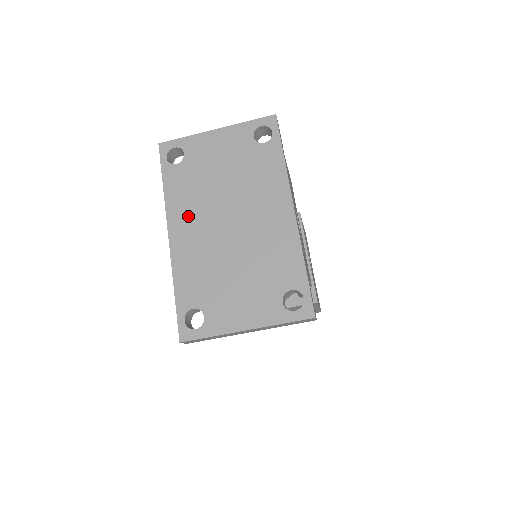
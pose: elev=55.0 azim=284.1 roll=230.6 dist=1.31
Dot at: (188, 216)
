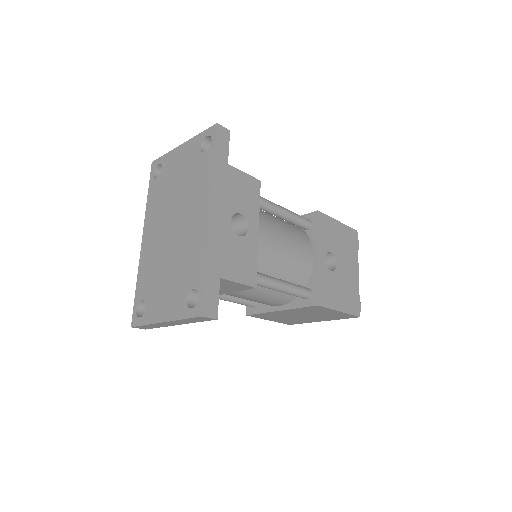
Dot at: (154, 222)
